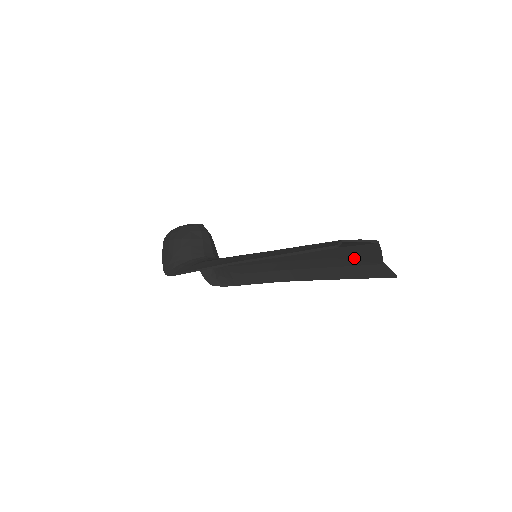
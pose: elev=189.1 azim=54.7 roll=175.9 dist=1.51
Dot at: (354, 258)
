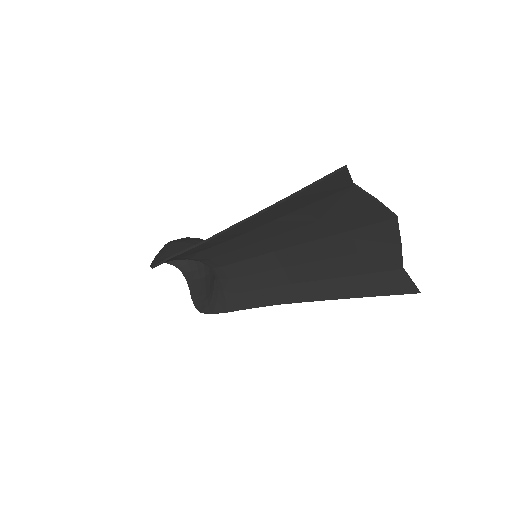
Dot at: (368, 256)
